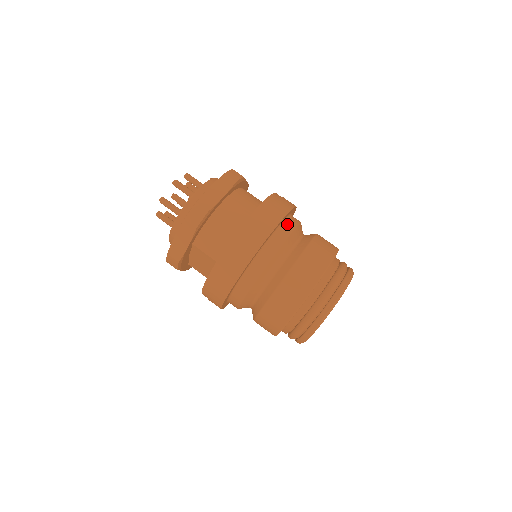
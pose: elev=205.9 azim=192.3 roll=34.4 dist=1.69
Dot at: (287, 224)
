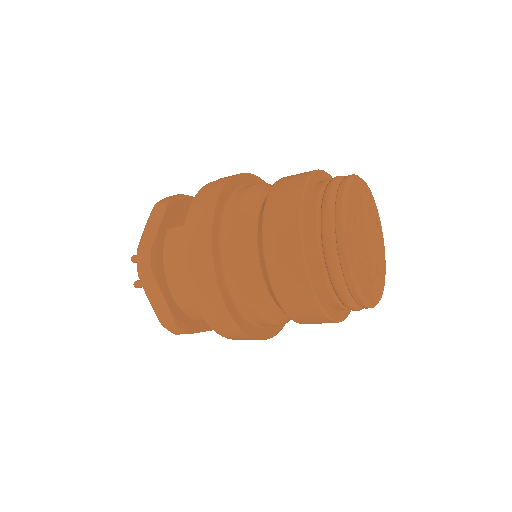
Dot at: (228, 263)
